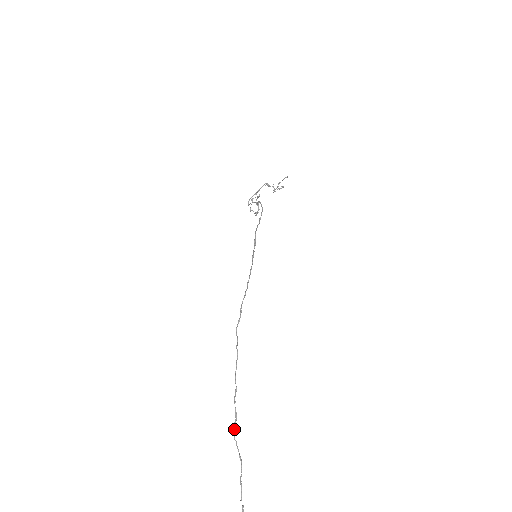
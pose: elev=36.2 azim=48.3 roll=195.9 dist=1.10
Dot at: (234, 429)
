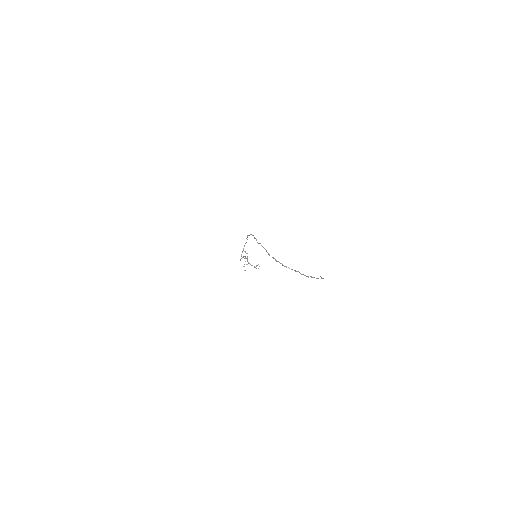
Dot at: (283, 265)
